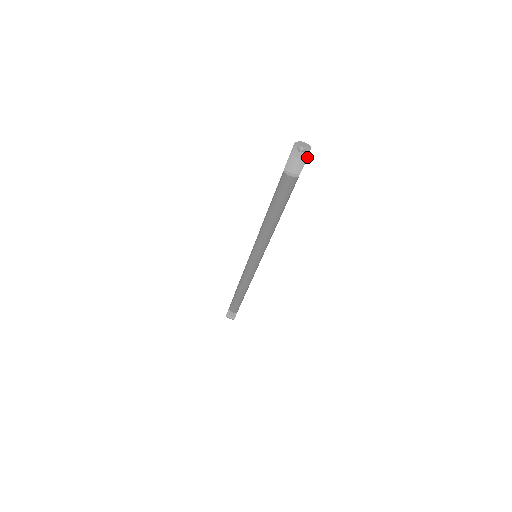
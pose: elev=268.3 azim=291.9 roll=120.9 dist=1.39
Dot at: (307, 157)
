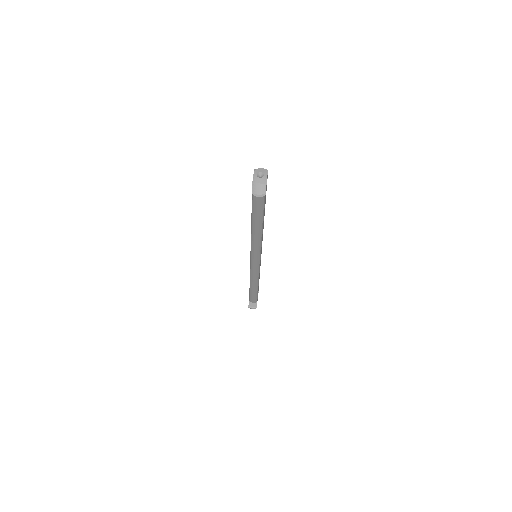
Dot at: (266, 180)
